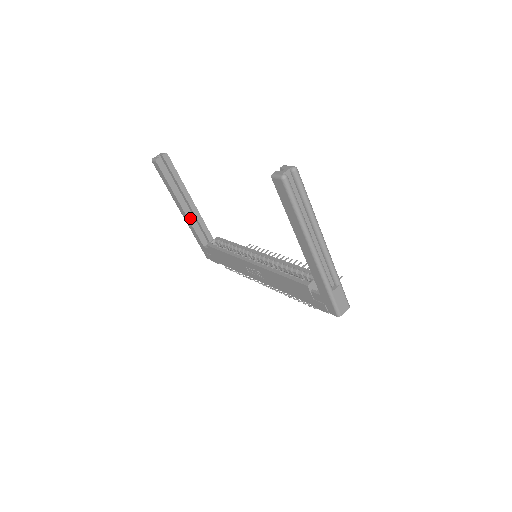
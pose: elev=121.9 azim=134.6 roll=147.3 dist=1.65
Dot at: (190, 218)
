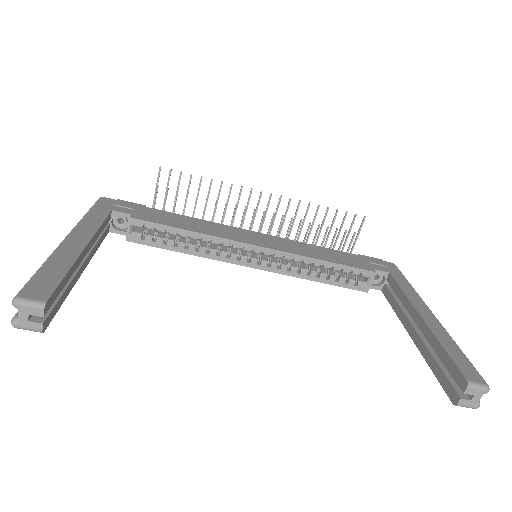
Dot at: (92, 254)
